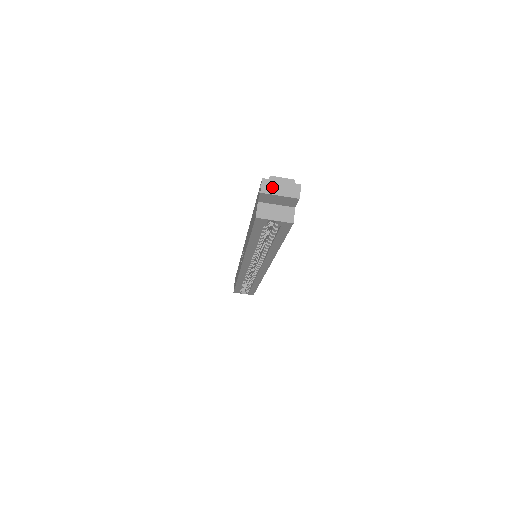
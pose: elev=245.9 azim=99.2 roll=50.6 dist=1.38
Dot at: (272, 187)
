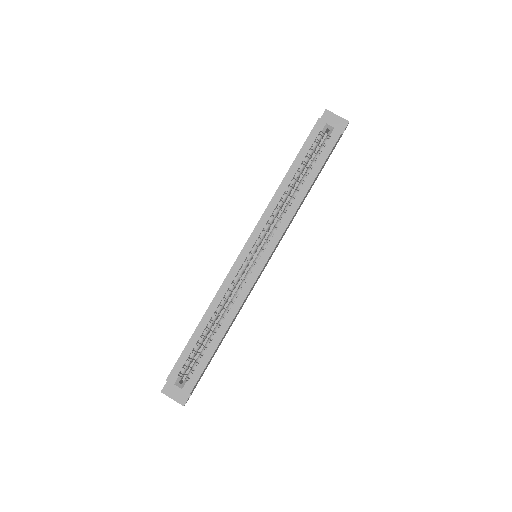
Dot at: (332, 114)
